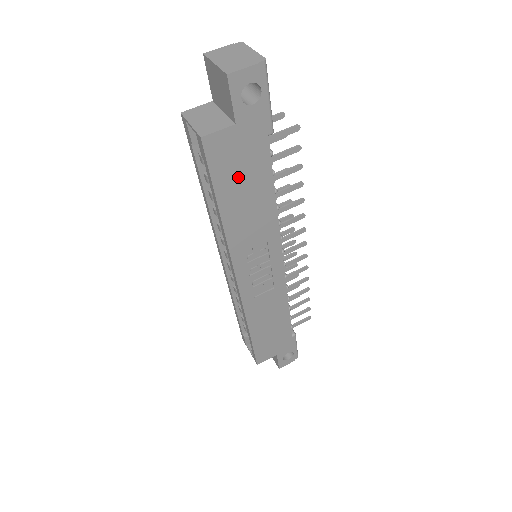
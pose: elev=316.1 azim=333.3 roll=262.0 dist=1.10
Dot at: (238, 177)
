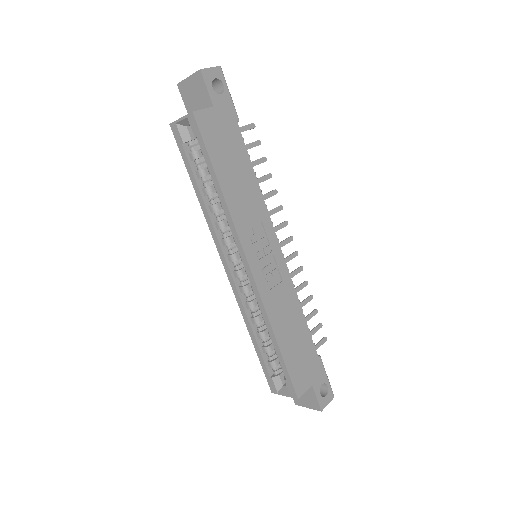
Dot at: (225, 152)
